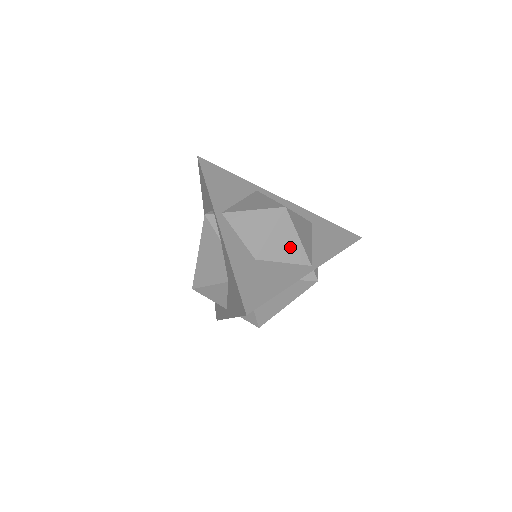
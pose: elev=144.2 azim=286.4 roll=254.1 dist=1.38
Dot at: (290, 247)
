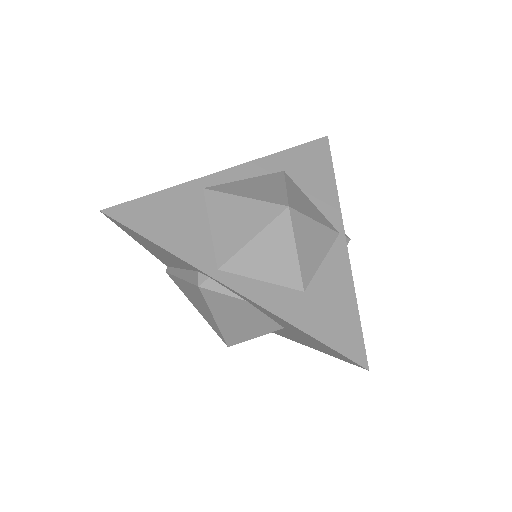
Dot at: (317, 241)
